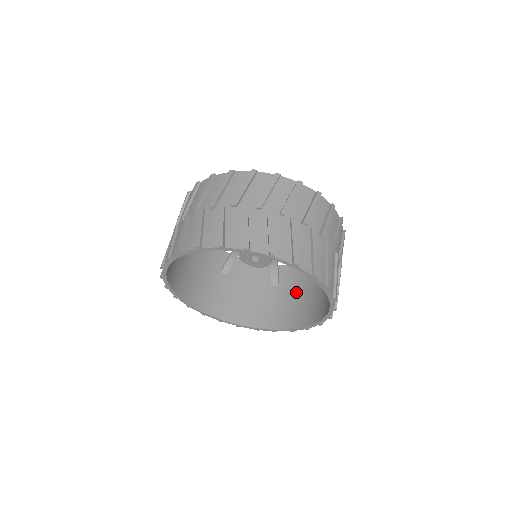
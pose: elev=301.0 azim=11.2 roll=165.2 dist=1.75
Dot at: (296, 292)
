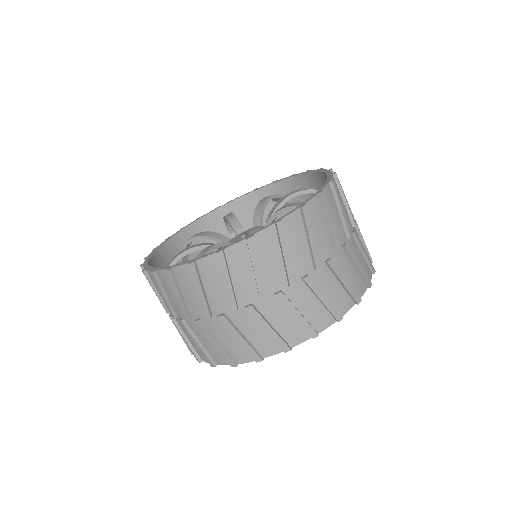
Dot at: occluded
